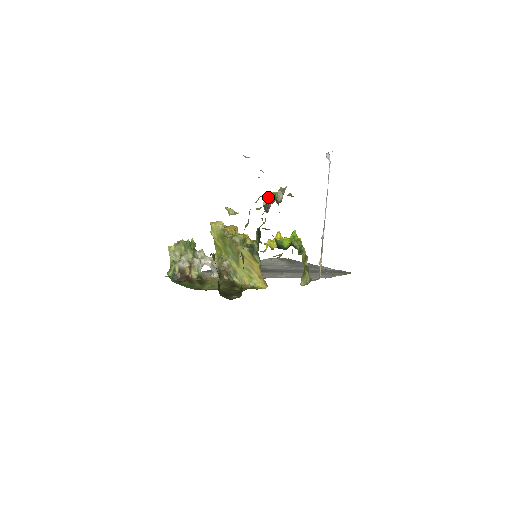
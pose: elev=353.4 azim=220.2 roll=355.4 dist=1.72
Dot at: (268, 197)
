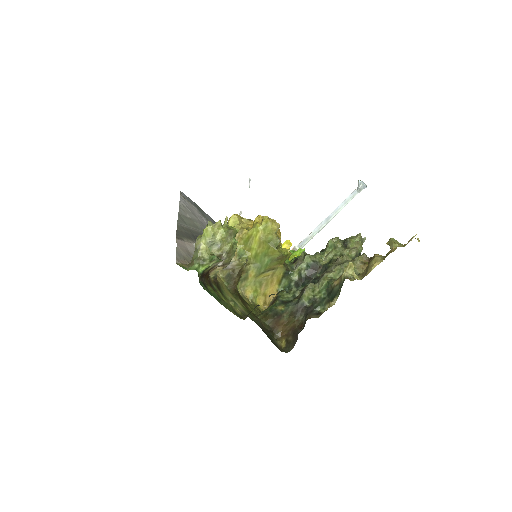
Dot at: (358, 248)
